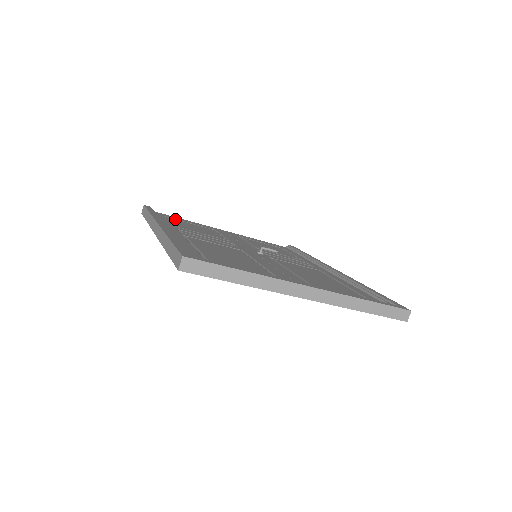
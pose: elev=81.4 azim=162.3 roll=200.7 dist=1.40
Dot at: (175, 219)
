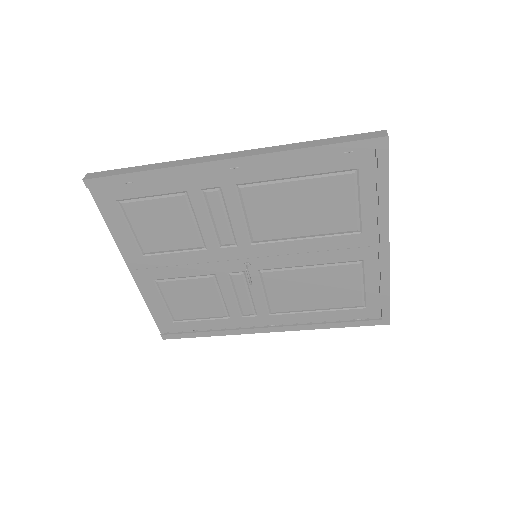
Dot at: (126, 207)
